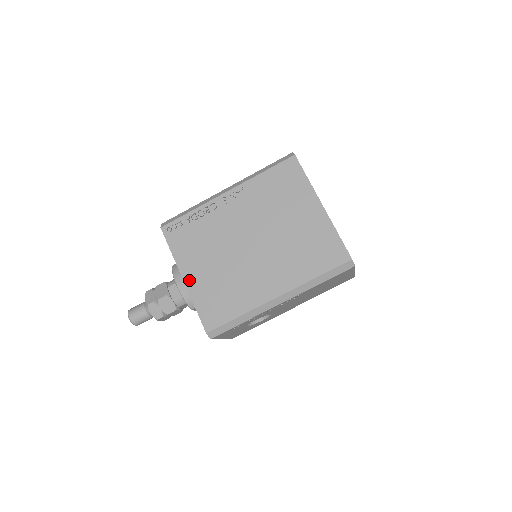
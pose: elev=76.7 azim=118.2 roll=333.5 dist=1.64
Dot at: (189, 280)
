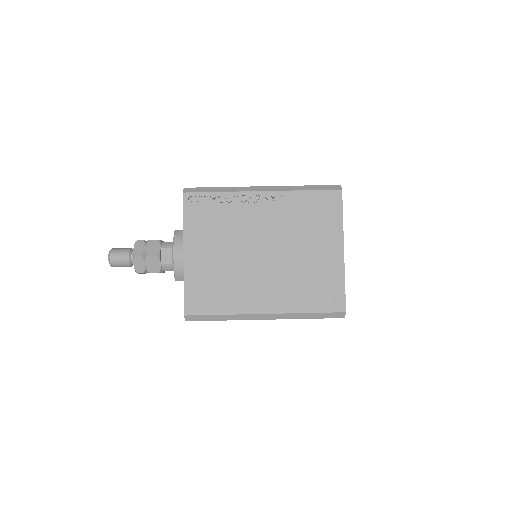
Dot at: (189, 258)
